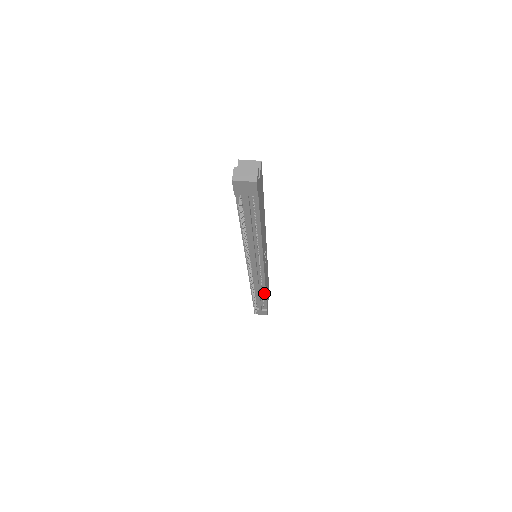
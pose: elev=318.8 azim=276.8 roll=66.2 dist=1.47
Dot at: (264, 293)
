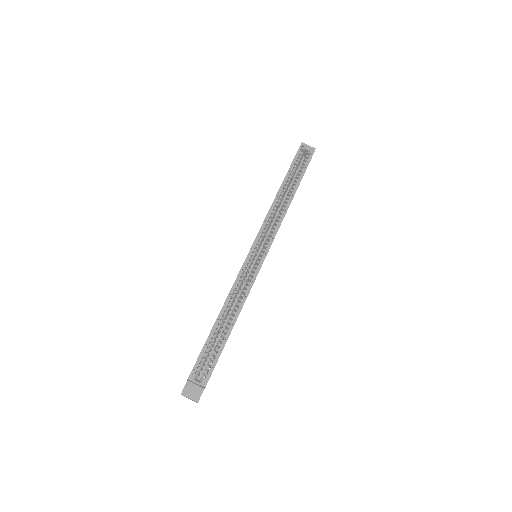
Dot at: occluded
